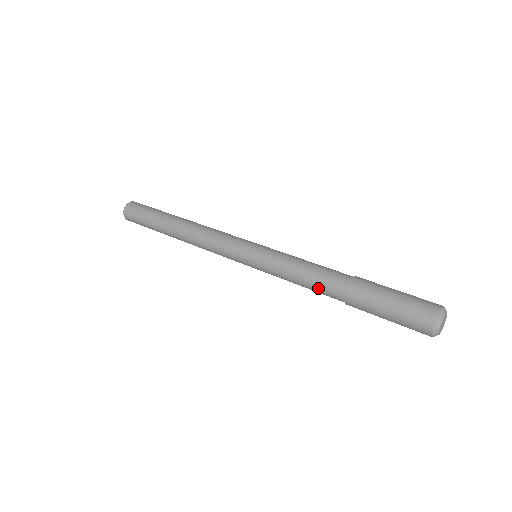
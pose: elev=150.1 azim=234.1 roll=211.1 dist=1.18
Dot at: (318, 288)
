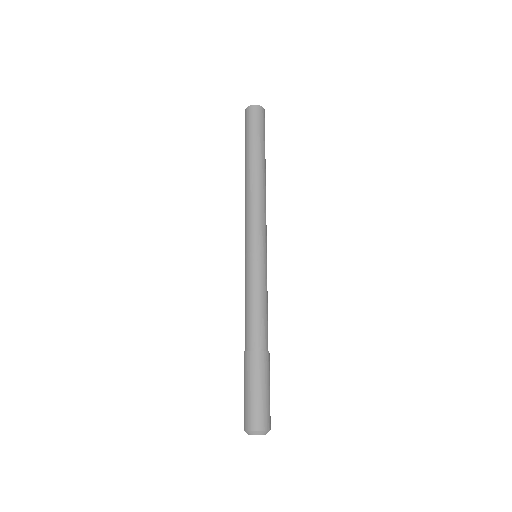
Dot at: occluded
